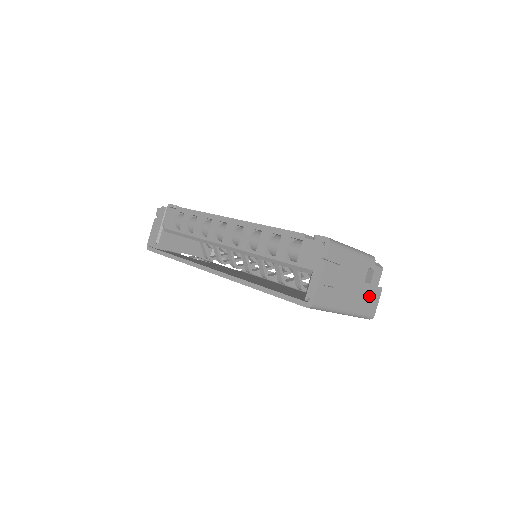
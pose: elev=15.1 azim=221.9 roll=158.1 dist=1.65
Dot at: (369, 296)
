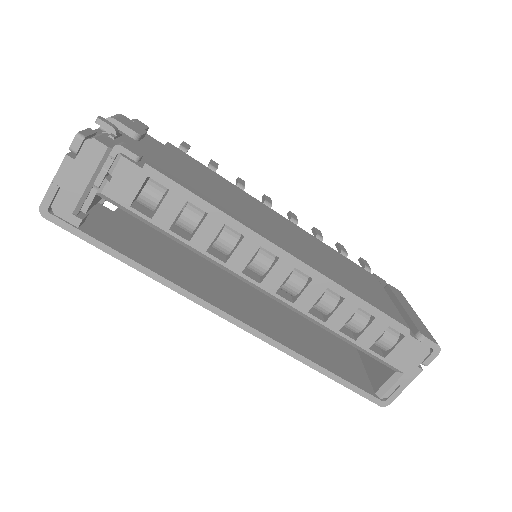
Dot at: occluded
